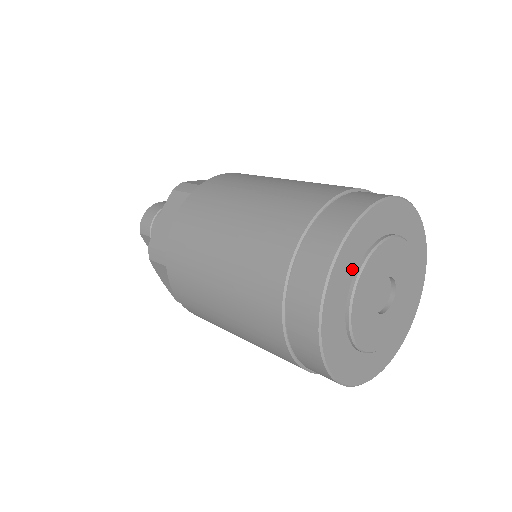
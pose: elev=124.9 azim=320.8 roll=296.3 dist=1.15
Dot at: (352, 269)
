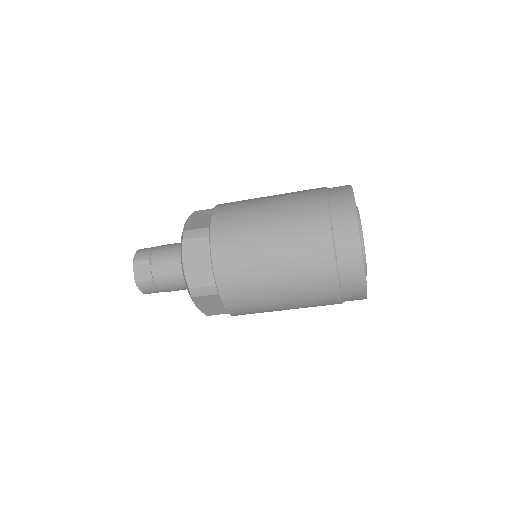
Dot at: occluded
